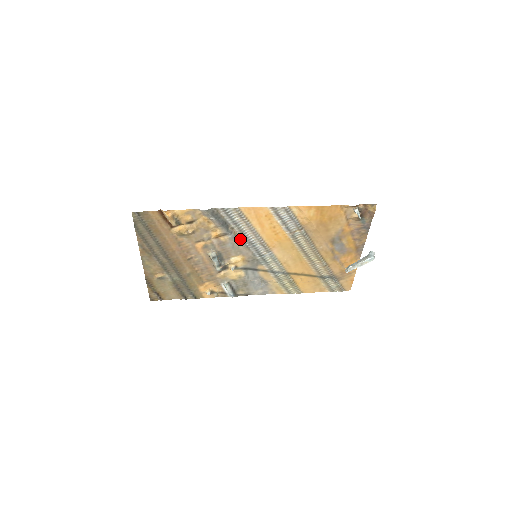
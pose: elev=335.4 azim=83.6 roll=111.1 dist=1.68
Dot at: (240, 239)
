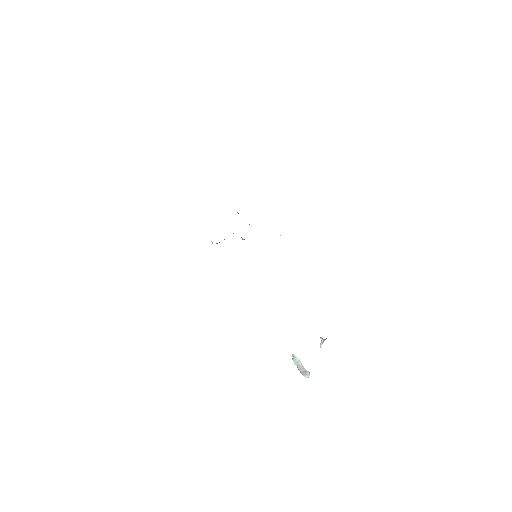
Dot at: occluded
